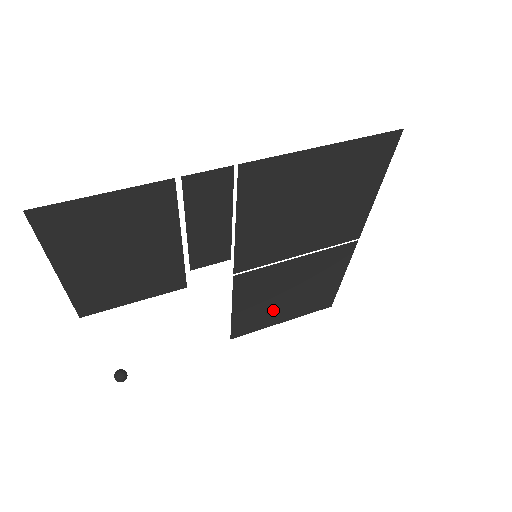
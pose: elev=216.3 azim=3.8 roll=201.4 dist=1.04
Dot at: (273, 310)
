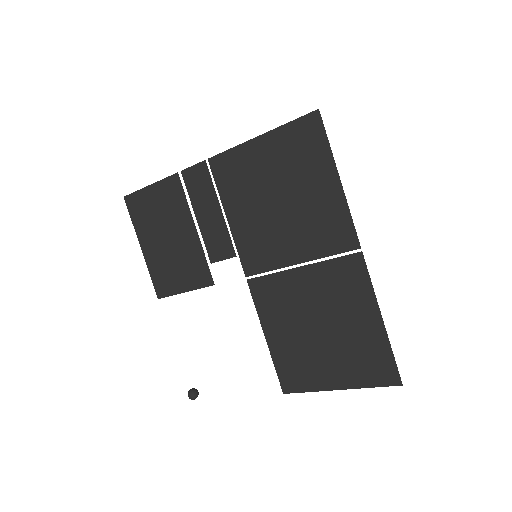
Dot at: (313, 356)
